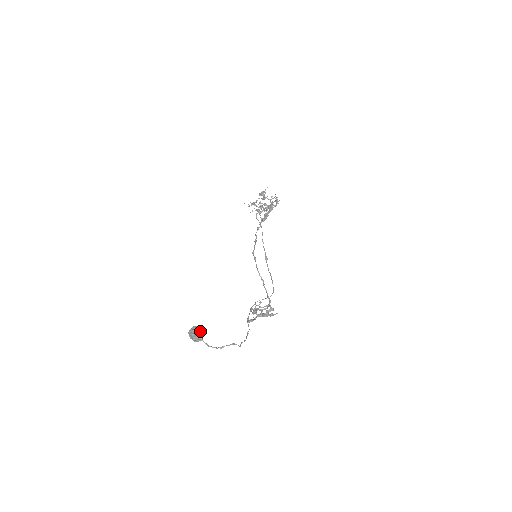
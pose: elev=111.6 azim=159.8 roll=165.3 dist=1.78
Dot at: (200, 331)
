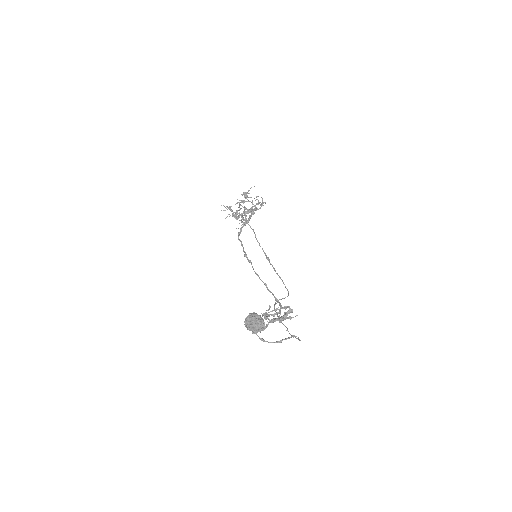
Dot at: (262, 318)
